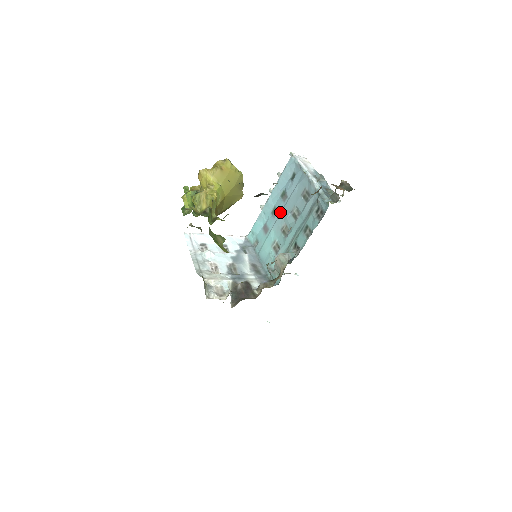
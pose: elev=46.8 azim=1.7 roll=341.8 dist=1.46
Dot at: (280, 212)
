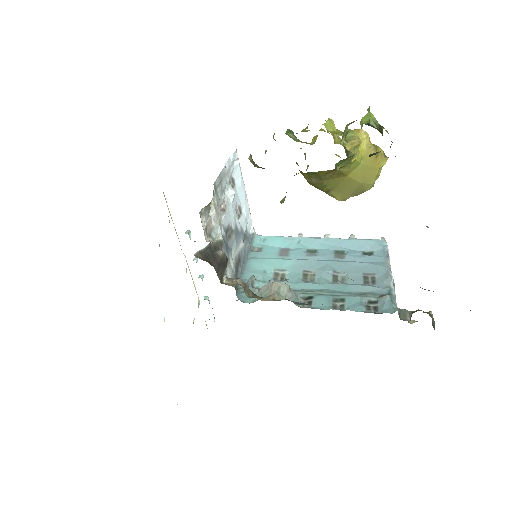
Dot at: (320, 259)
